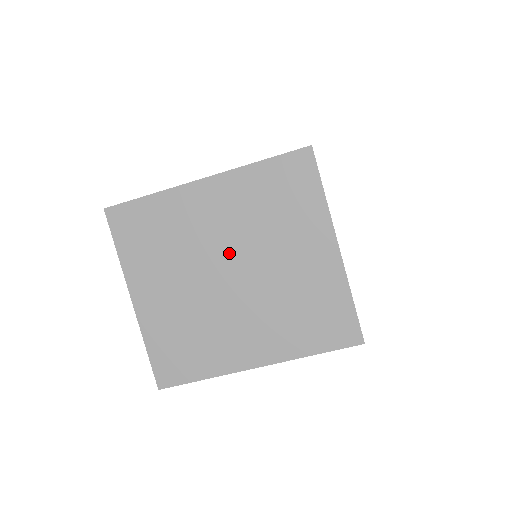
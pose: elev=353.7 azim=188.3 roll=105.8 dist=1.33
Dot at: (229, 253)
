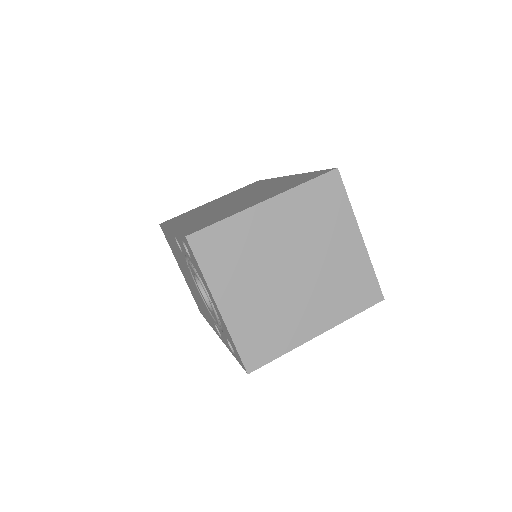
Dot at: (290, 255)
